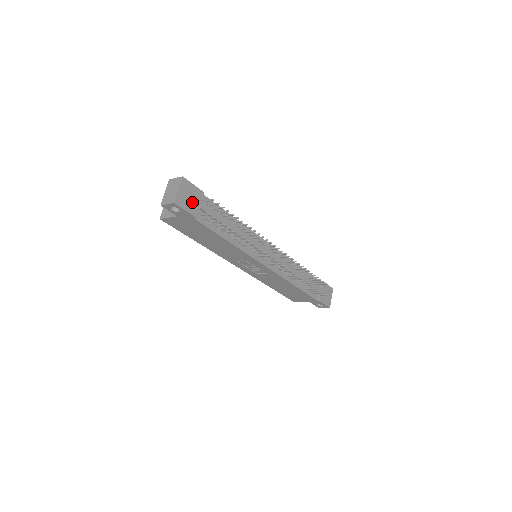
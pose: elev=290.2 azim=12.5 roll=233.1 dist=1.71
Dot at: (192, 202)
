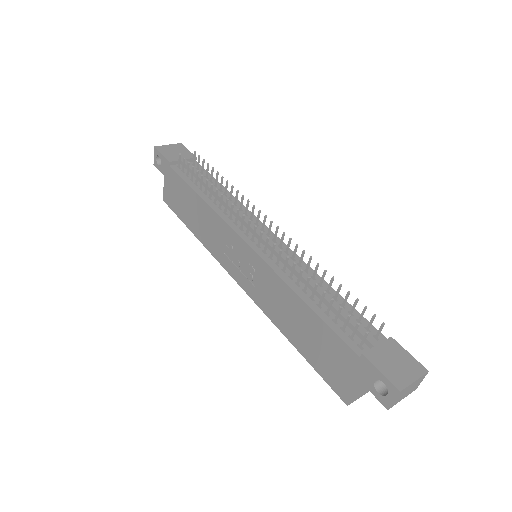
Dot at: (175, 155)
